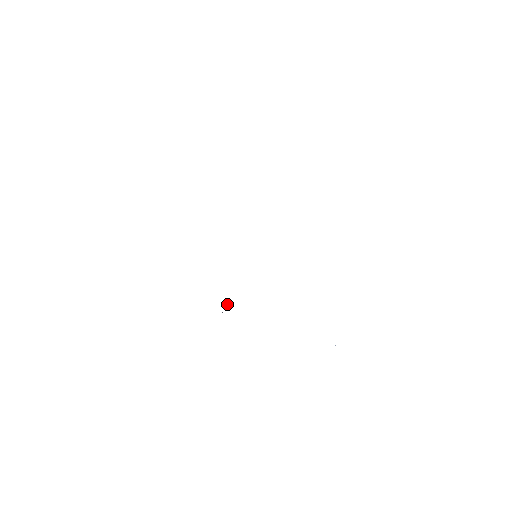
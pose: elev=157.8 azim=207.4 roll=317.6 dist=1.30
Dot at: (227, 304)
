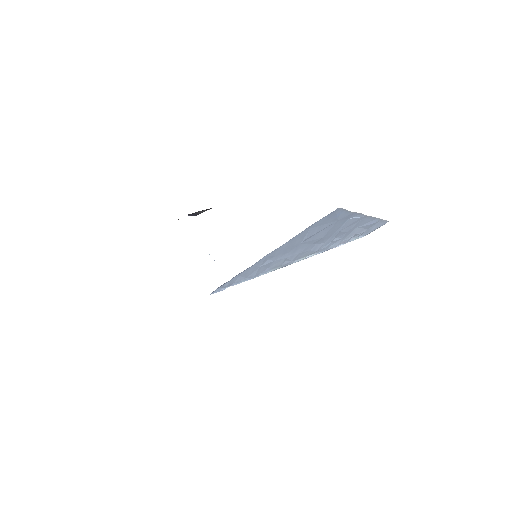
Dot at: occluded
